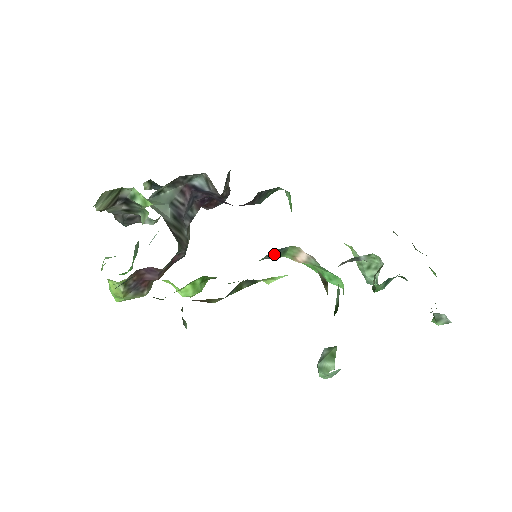
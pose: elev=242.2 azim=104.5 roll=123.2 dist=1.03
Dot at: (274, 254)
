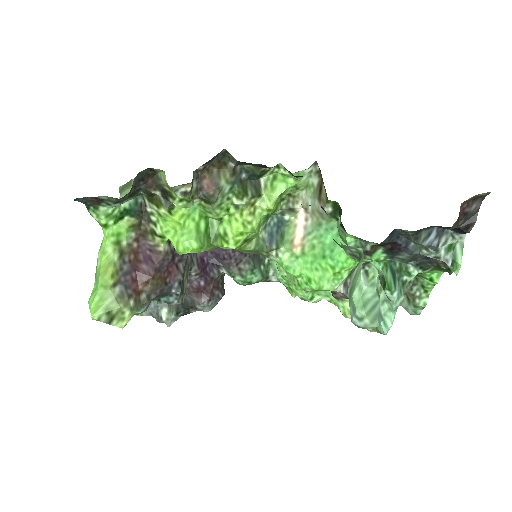
Dot at: (273, 236)
